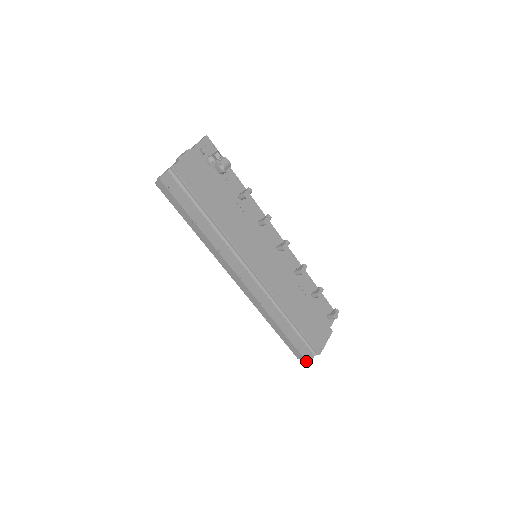
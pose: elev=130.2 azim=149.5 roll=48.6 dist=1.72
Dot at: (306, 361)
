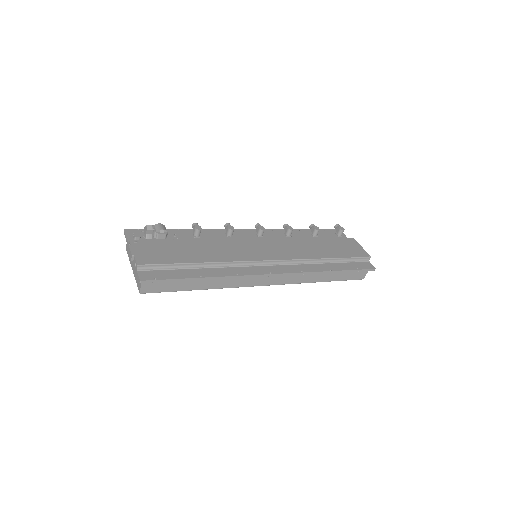
Dot at: (371, 269)
